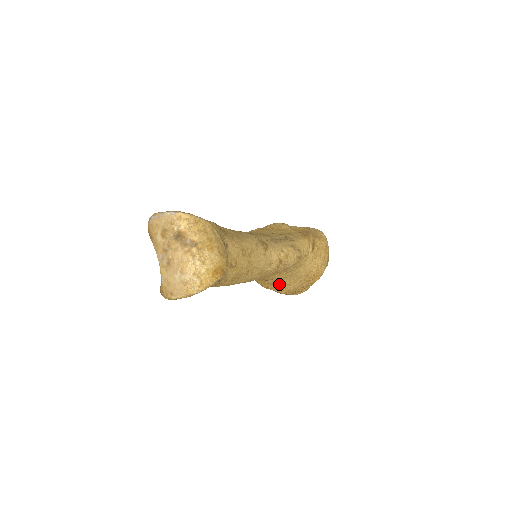
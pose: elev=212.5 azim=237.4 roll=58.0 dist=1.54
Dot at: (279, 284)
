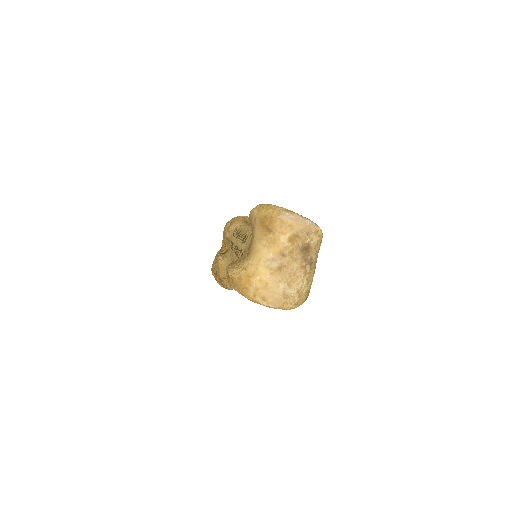
Dot at: occluded
